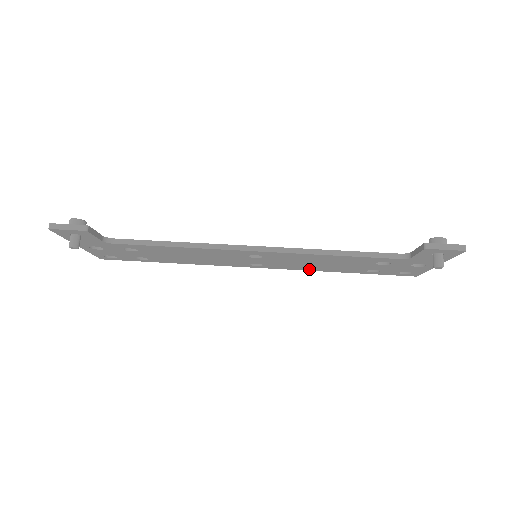
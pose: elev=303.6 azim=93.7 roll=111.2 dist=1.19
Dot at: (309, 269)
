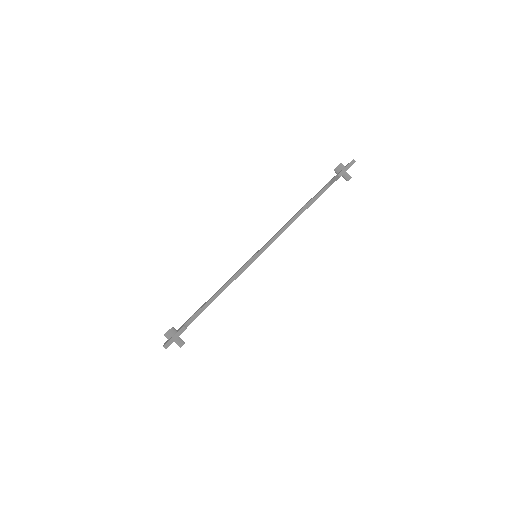
Dot at: occluded
